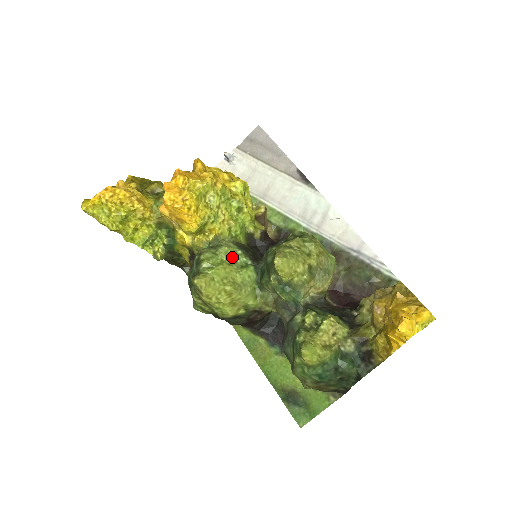
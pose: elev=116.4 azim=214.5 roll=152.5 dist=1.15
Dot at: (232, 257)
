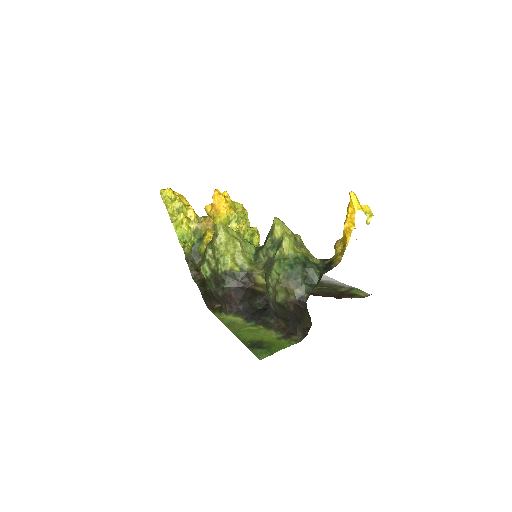
Dot at: (242, 238)
